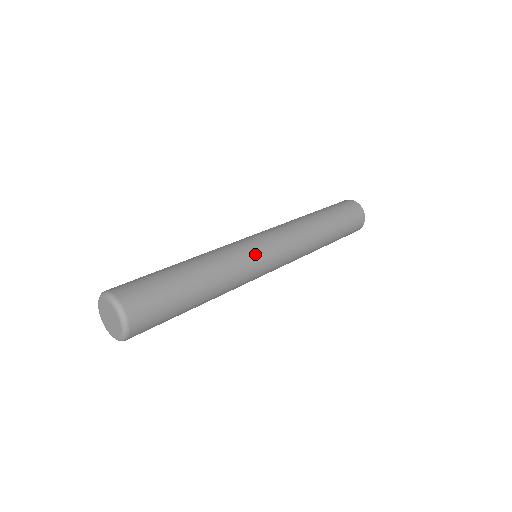
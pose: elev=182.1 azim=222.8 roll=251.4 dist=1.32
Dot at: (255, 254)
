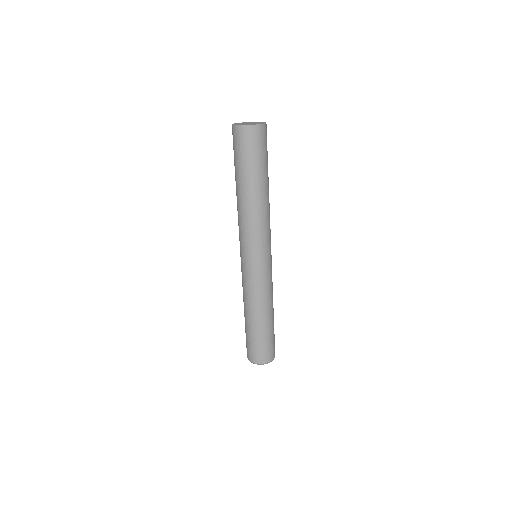
Dot at: (271, 269)
